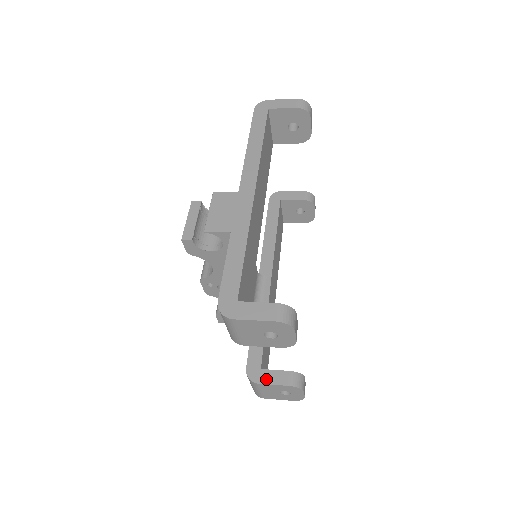
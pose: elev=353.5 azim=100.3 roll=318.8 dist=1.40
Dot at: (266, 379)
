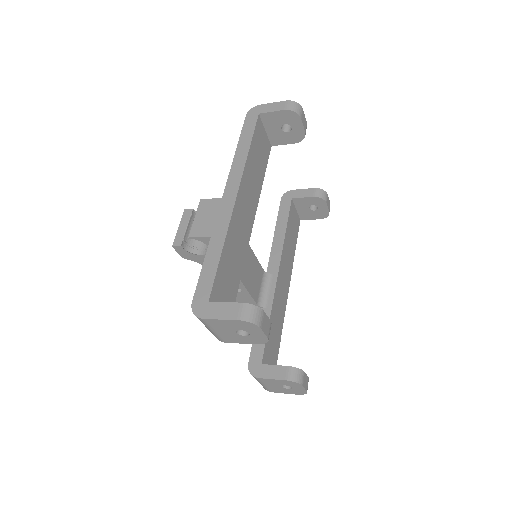
Dot at: (265, 374)
